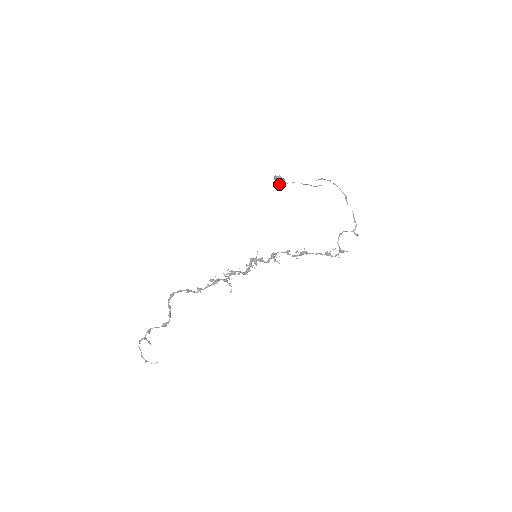
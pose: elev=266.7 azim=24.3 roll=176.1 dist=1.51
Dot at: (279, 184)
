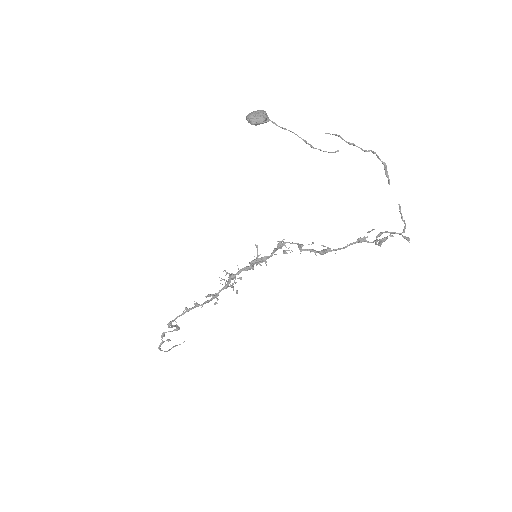
Dot at: occluded
